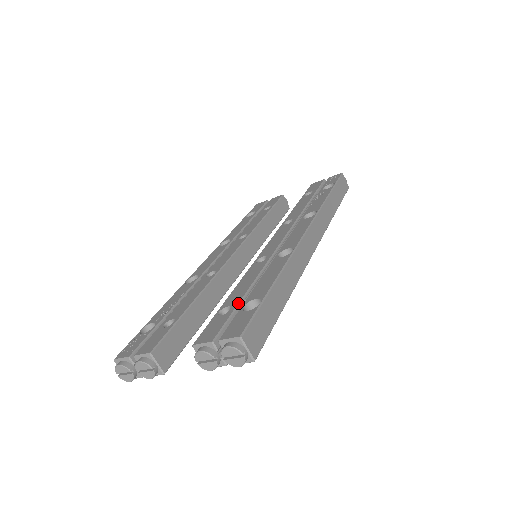
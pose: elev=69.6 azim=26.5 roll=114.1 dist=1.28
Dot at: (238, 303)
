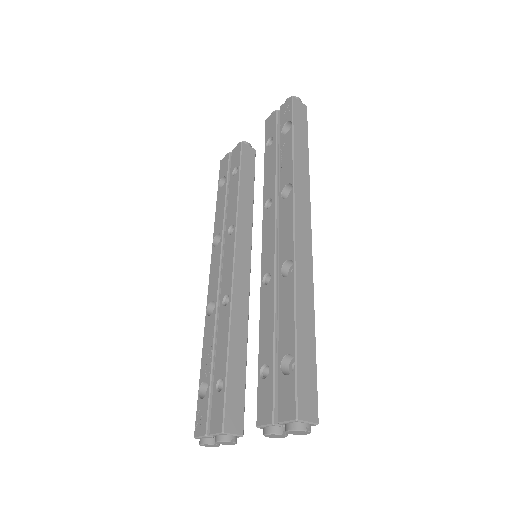
Dot at: (273, 360)
